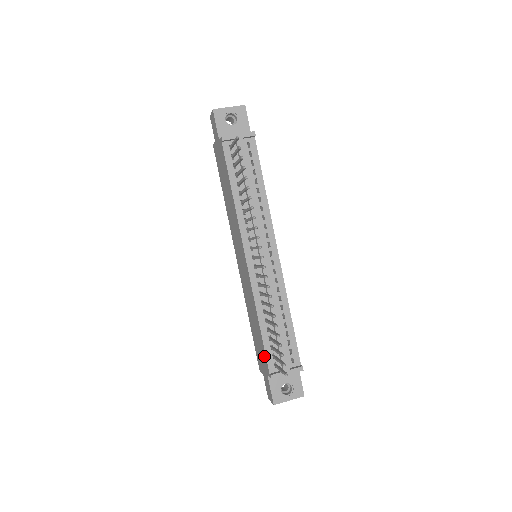
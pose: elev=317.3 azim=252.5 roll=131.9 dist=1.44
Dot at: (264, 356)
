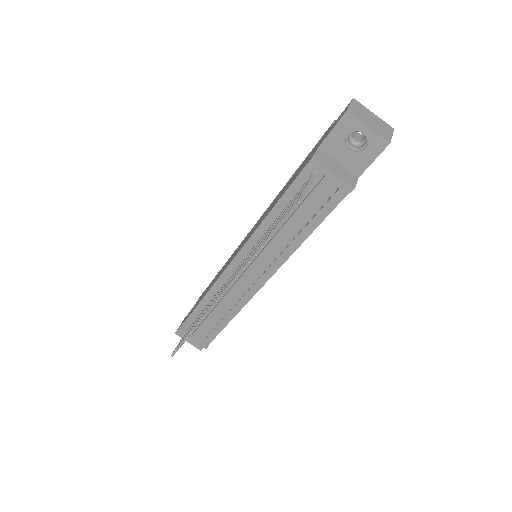
Dot at: occluded
